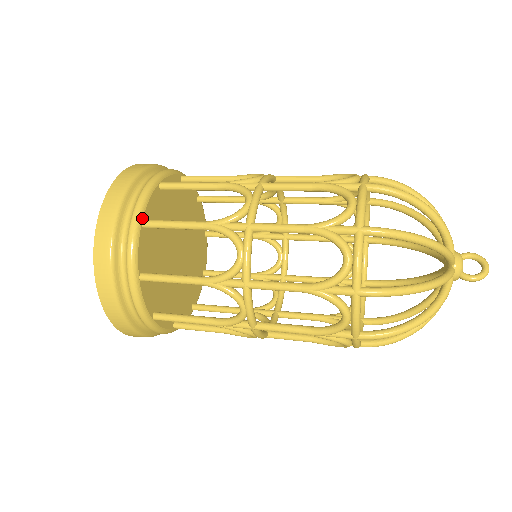
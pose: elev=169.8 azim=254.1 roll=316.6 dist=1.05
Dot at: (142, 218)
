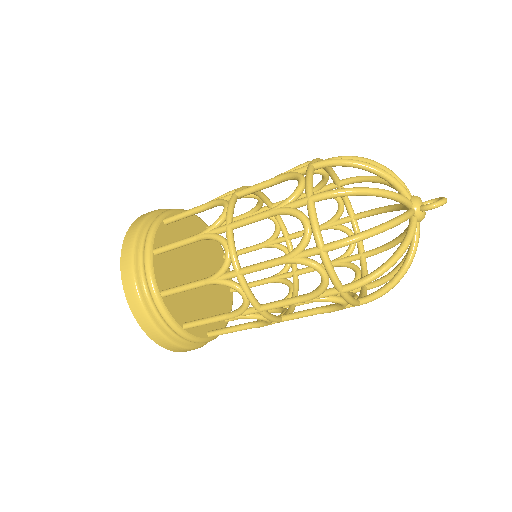
Dot at: (164, 217)
